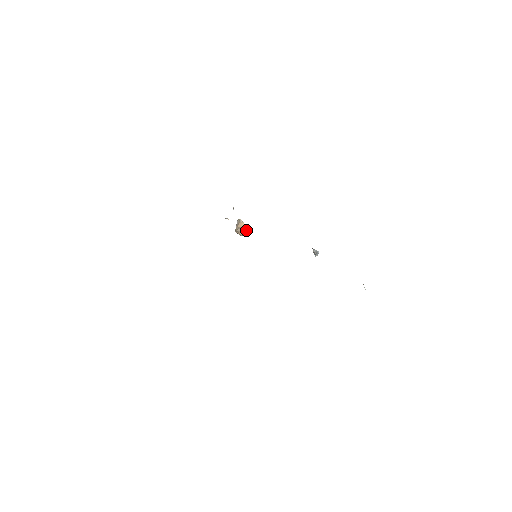
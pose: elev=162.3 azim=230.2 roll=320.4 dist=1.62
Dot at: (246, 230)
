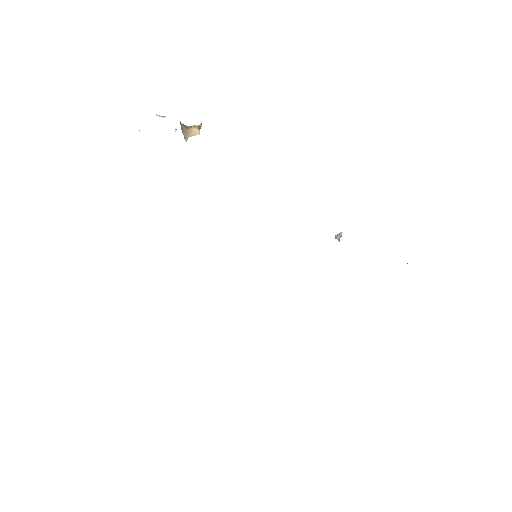
Dot at: (199, 129)
